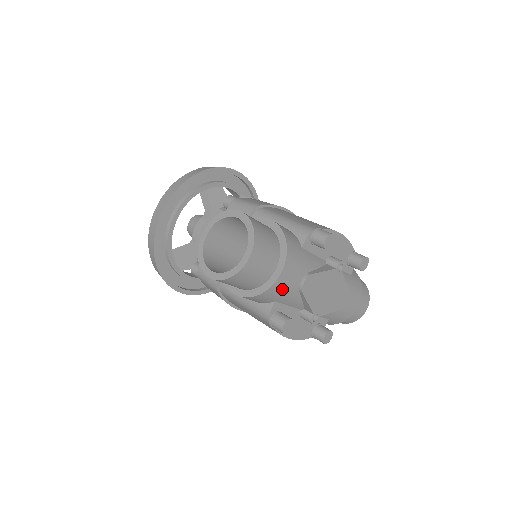
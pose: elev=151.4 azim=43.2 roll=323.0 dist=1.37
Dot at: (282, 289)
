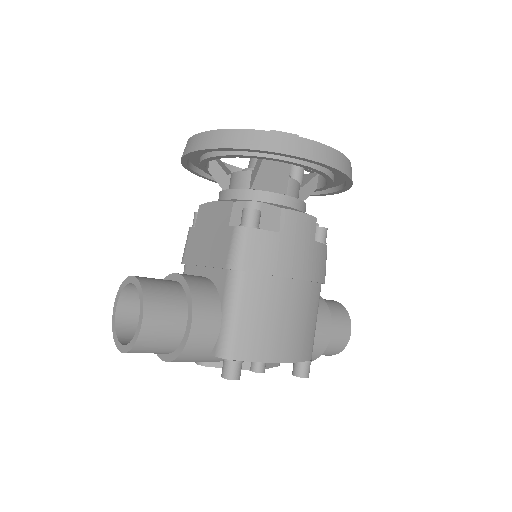
Dot at: occluded
